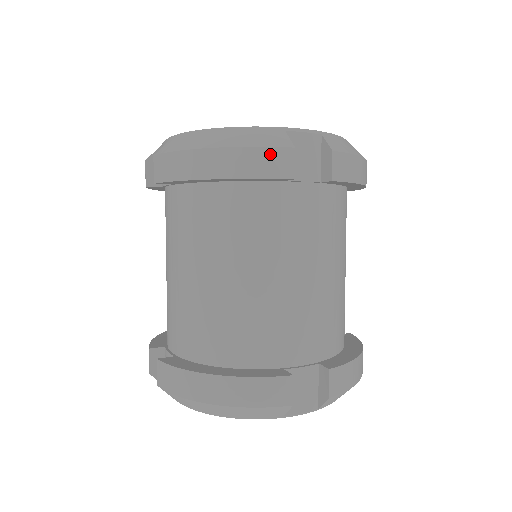
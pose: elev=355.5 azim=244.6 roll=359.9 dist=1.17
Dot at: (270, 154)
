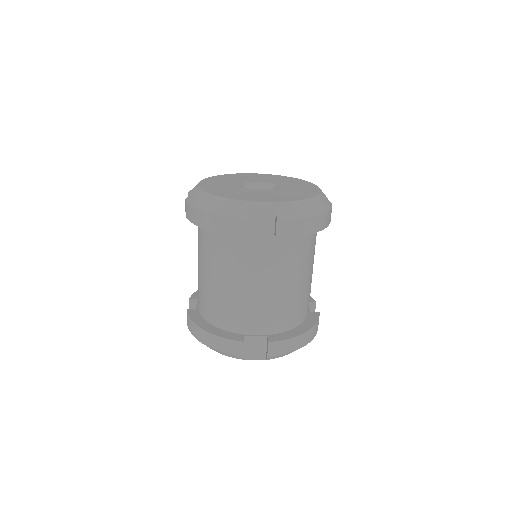
Dot at: (234, 222)
